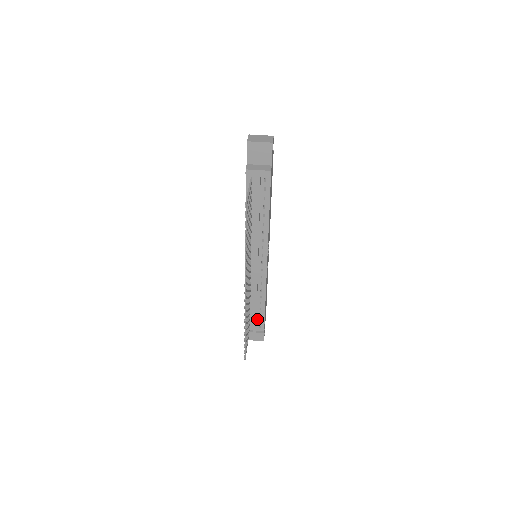
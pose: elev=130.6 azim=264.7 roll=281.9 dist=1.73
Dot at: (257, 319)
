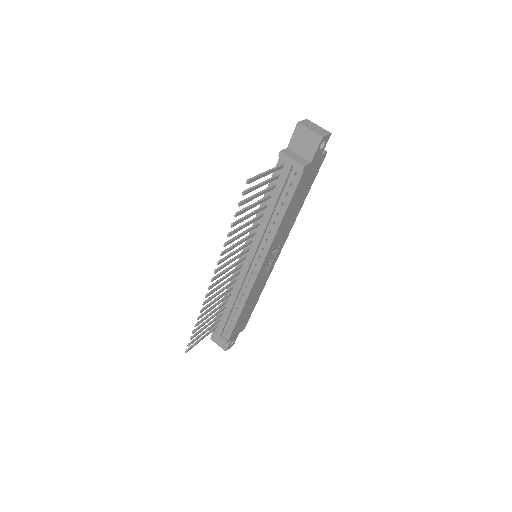
Dot at: (227, 323)
